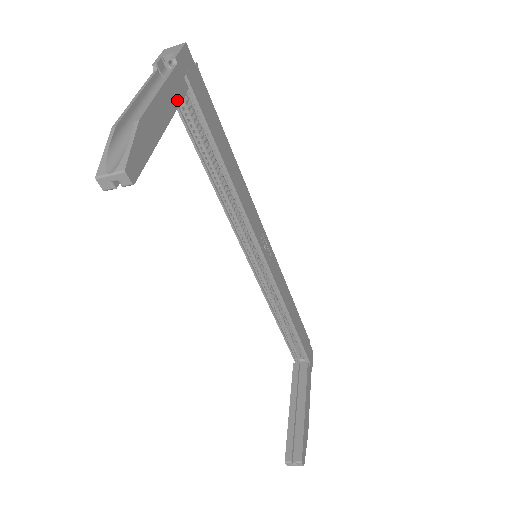
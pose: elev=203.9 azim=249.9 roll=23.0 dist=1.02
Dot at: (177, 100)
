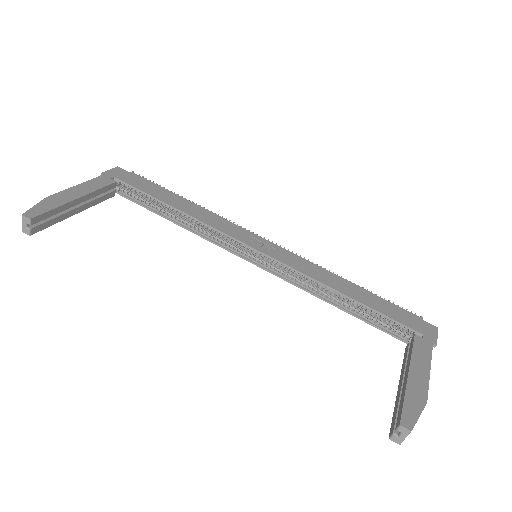
Dot at: (99, 187)
